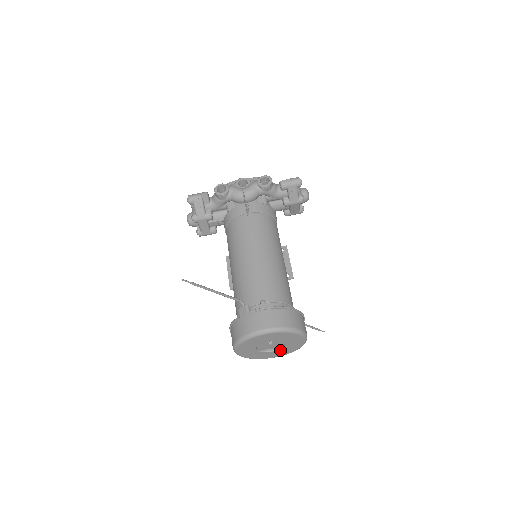
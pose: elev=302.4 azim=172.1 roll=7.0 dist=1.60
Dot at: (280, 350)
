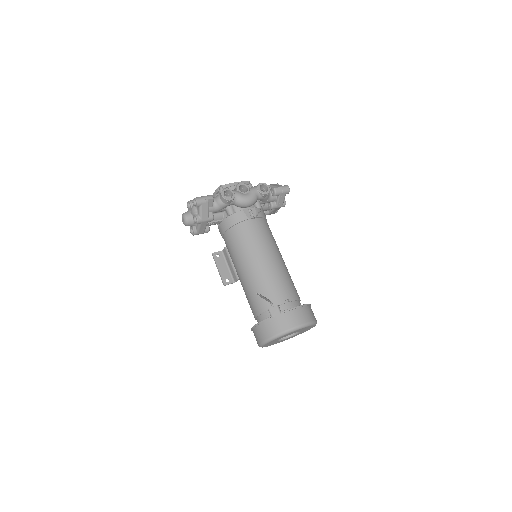
Dot at: (289, 337)
